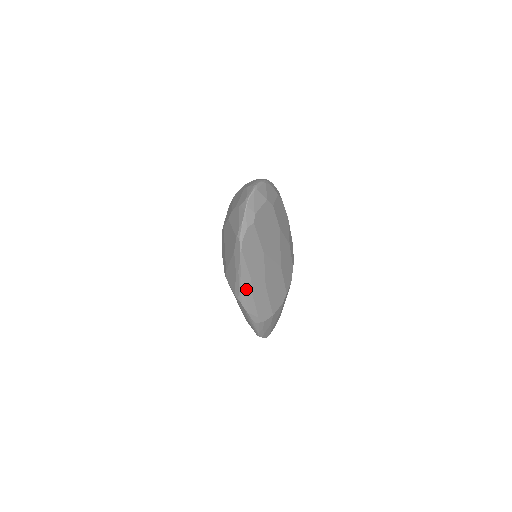
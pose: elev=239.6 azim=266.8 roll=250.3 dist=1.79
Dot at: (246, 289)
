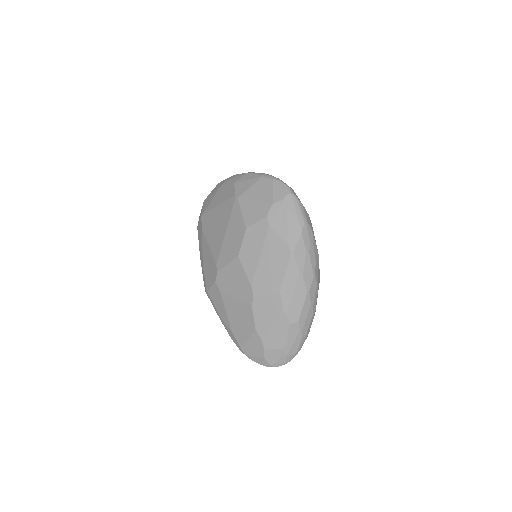
Dot at: occluded
